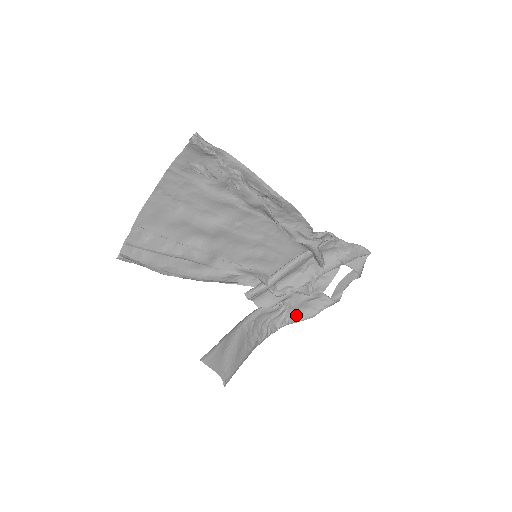
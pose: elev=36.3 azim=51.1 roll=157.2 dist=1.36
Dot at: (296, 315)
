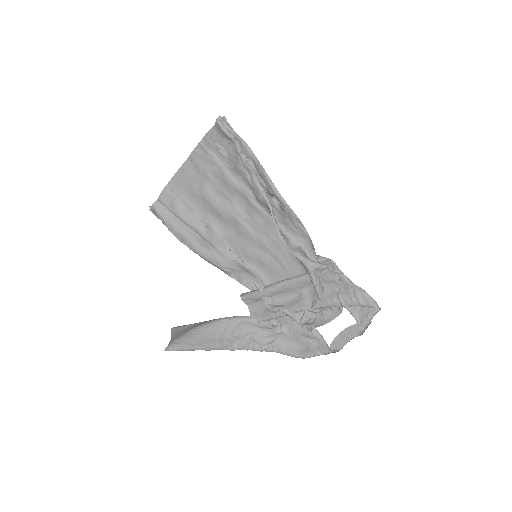
Dot at: (289, 347)
